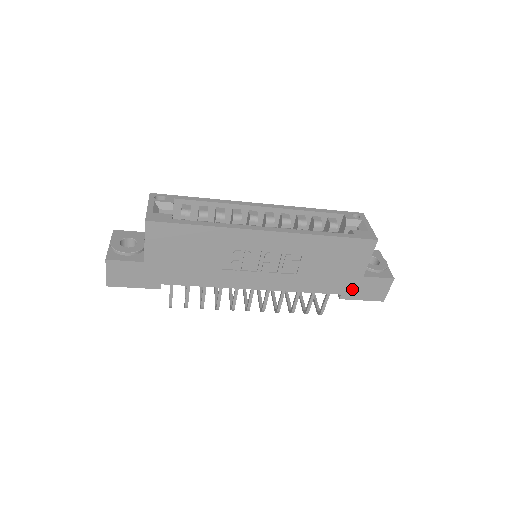
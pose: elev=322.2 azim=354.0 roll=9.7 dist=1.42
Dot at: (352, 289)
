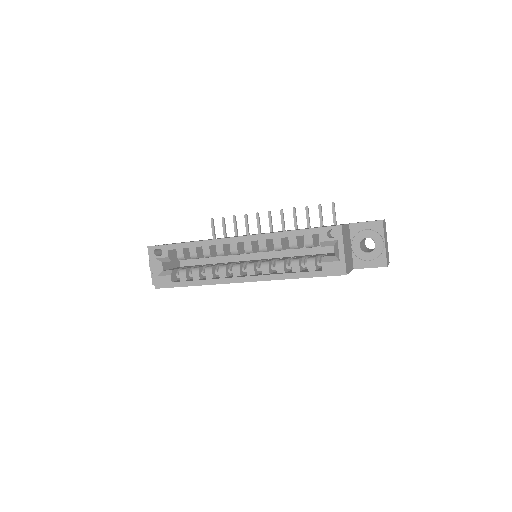
Dot at: occluded
